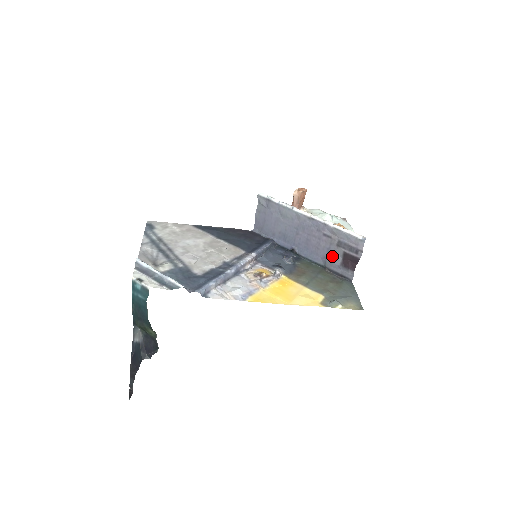
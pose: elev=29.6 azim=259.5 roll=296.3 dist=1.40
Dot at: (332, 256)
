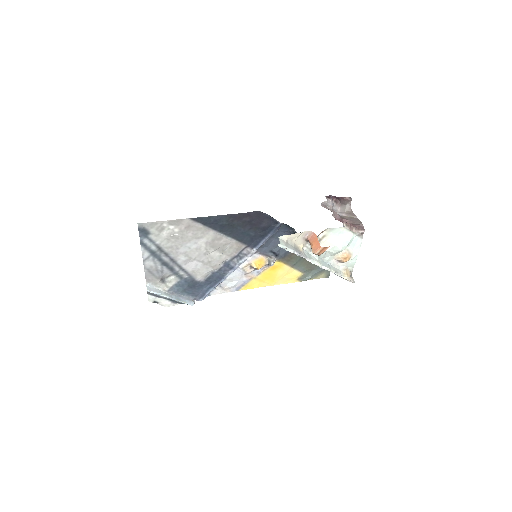
Dot at: occluded
